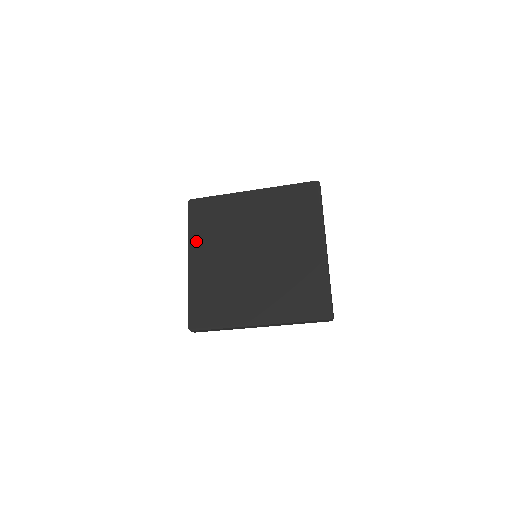
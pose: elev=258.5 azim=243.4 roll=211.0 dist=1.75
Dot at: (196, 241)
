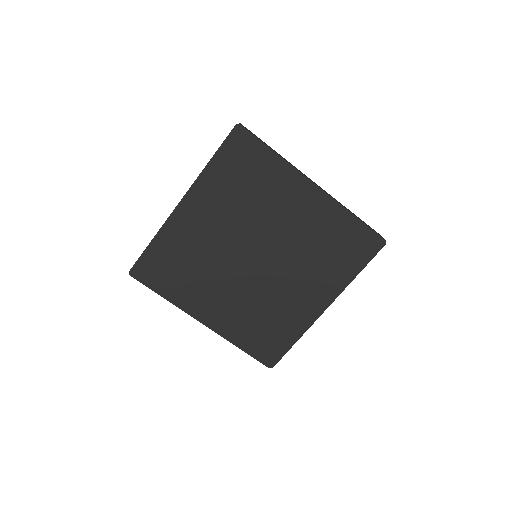
Dot at: (207, 186)
